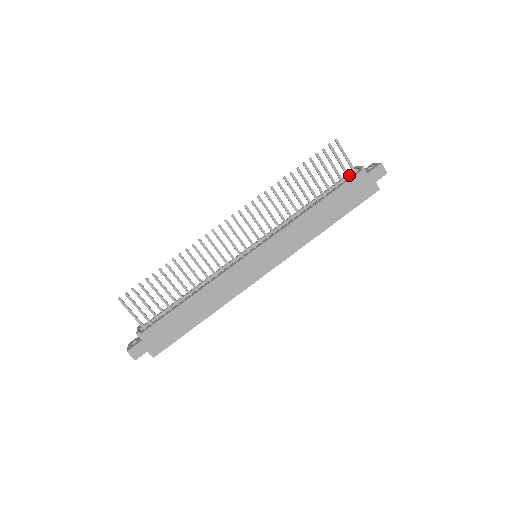
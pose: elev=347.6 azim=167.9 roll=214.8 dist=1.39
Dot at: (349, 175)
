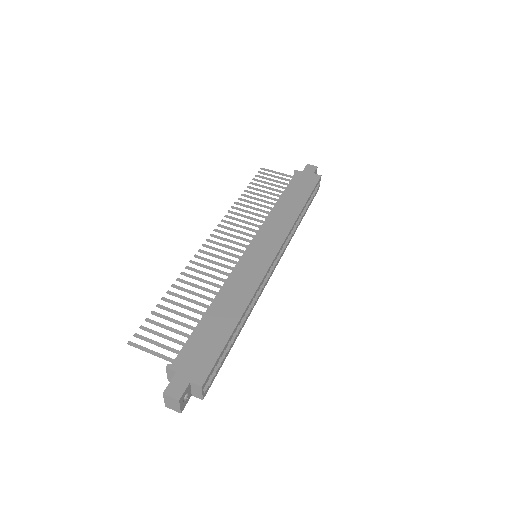
Dot at: (290, 180)
